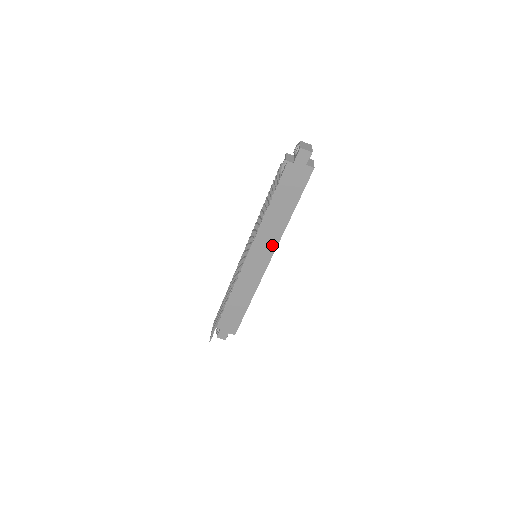
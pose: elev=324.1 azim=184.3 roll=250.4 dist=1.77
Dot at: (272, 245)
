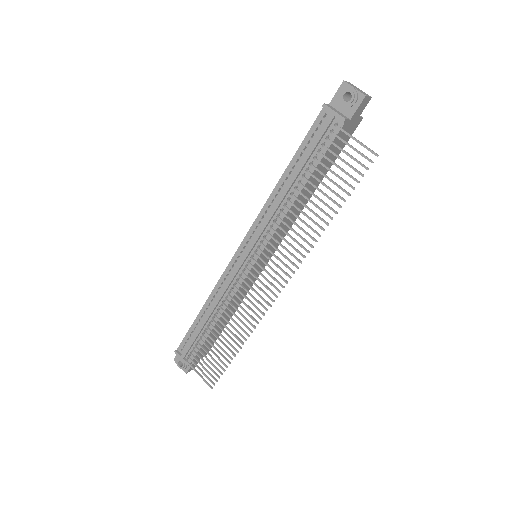
Dot at: (284, 234)
